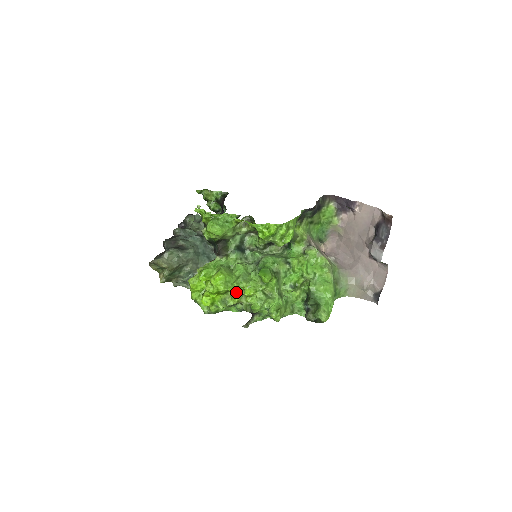
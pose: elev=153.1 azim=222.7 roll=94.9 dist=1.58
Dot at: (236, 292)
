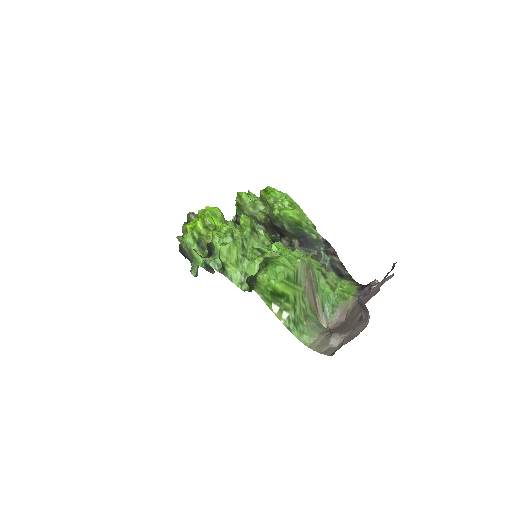
Dot at: (215, 231)
